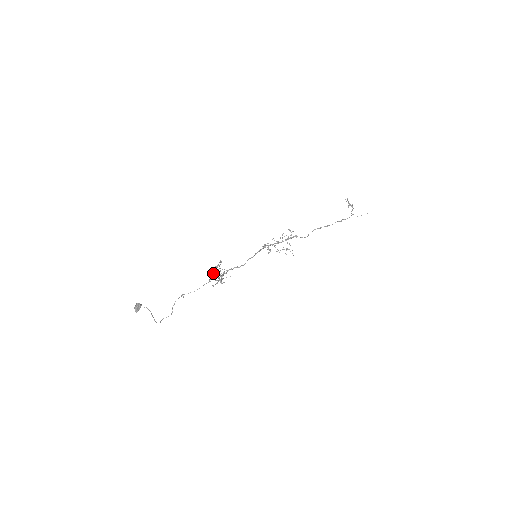
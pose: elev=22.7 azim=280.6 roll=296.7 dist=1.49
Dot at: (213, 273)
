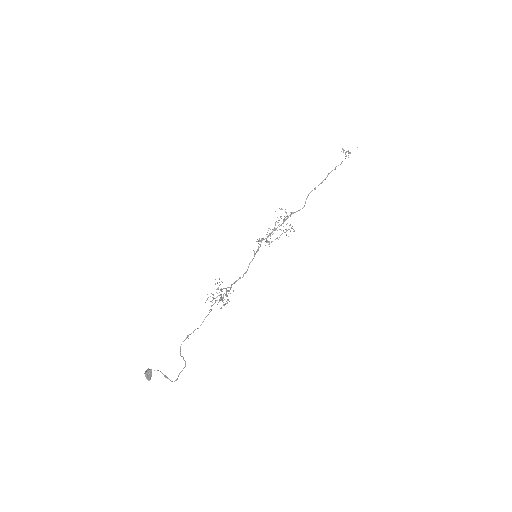
Dot at: (210, 296)
